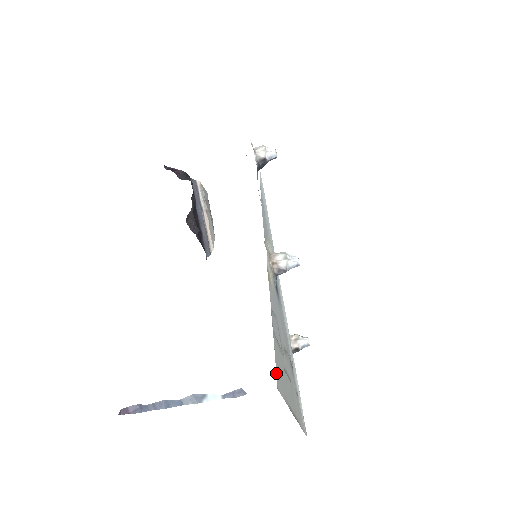
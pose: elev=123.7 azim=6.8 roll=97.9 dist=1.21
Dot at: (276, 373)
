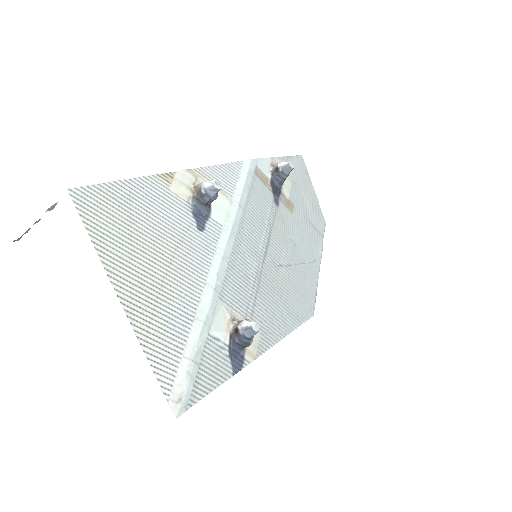
Dot at: (82, 188)
